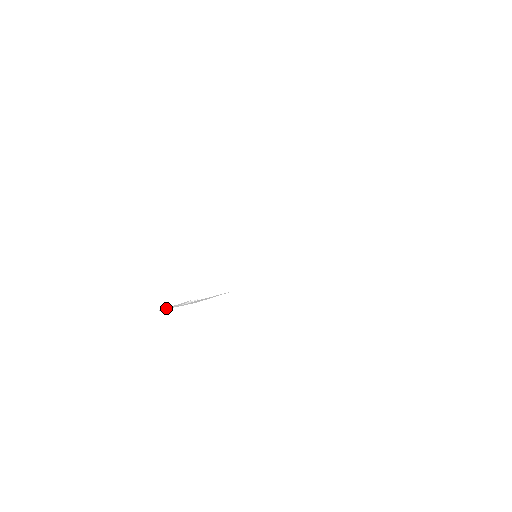
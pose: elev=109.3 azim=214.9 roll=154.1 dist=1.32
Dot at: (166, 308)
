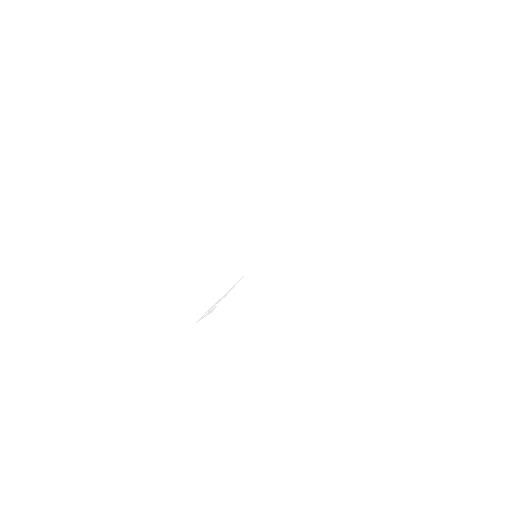
Dot at: (202, 318)
